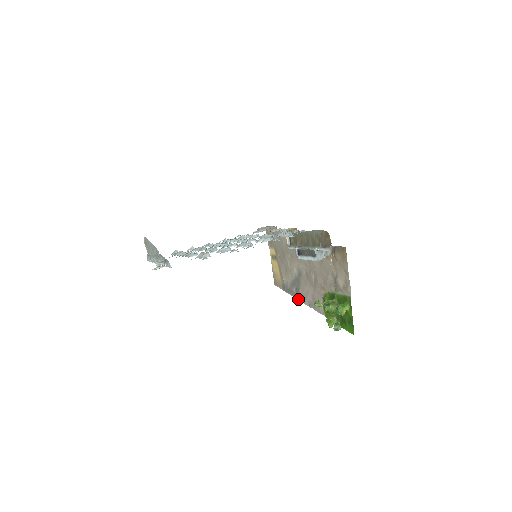
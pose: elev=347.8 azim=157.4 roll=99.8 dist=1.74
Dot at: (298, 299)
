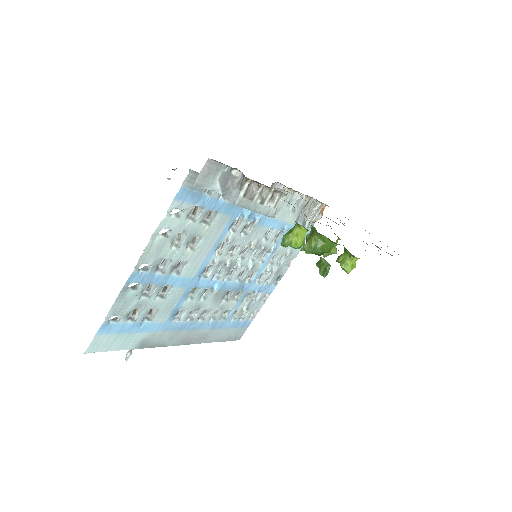
Dot at: occluded
